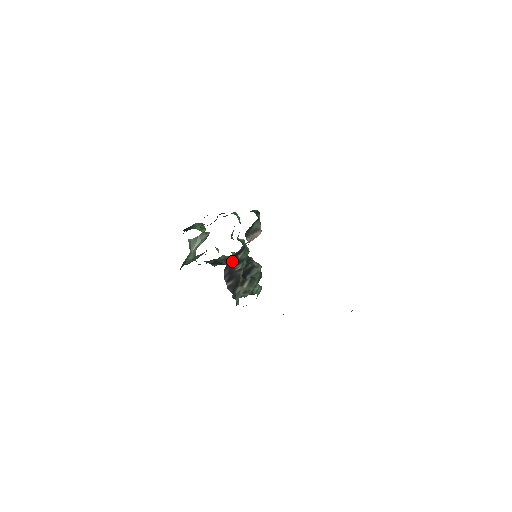
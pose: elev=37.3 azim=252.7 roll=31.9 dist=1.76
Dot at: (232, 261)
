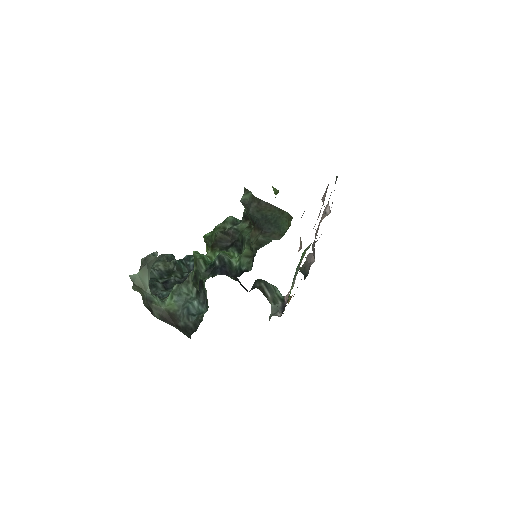
Dot at: occluded
